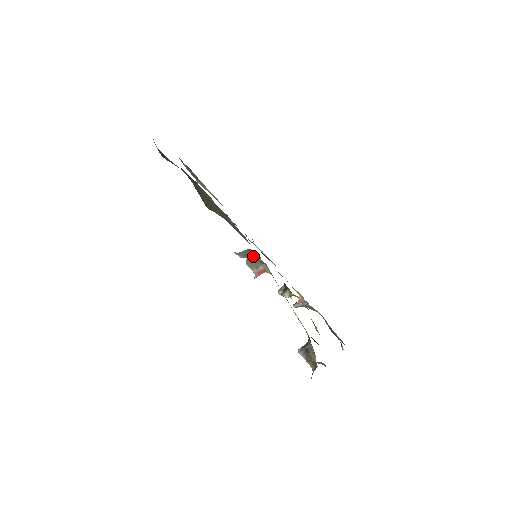
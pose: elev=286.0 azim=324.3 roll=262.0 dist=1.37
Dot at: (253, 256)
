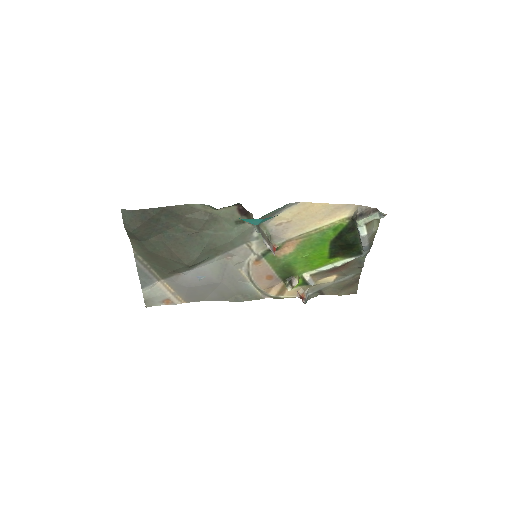
Dot at: (262, 232)
